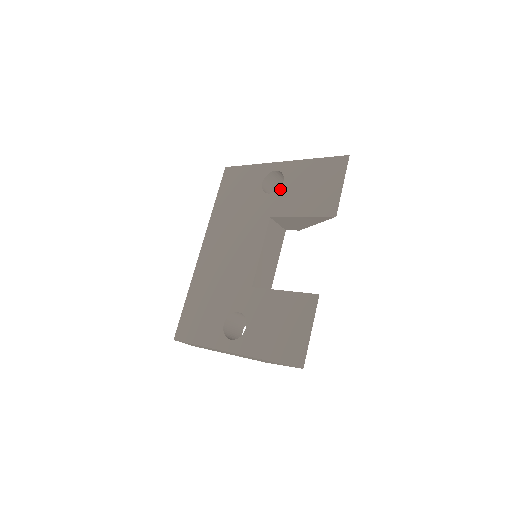
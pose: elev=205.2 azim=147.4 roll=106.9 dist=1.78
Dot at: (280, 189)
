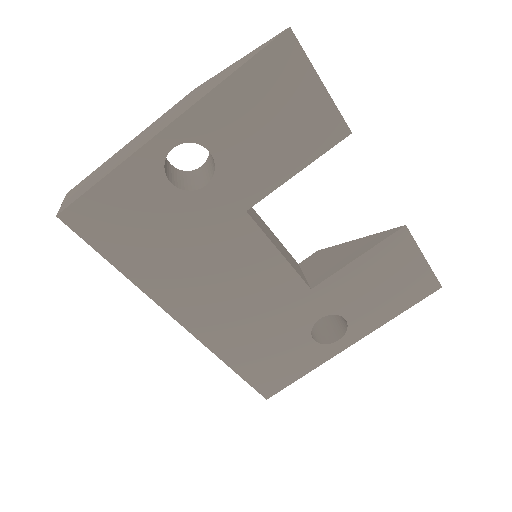
Dot at: (218, 167)
